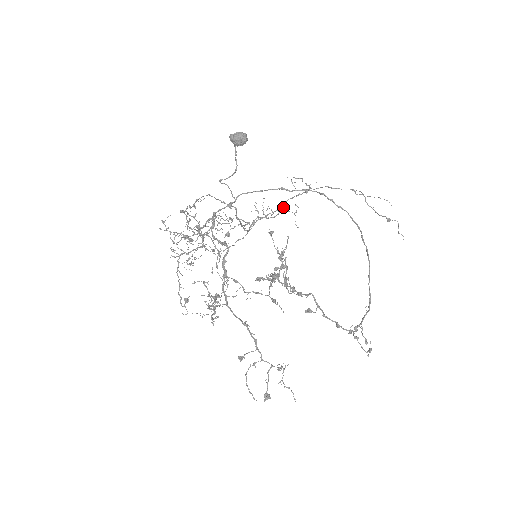
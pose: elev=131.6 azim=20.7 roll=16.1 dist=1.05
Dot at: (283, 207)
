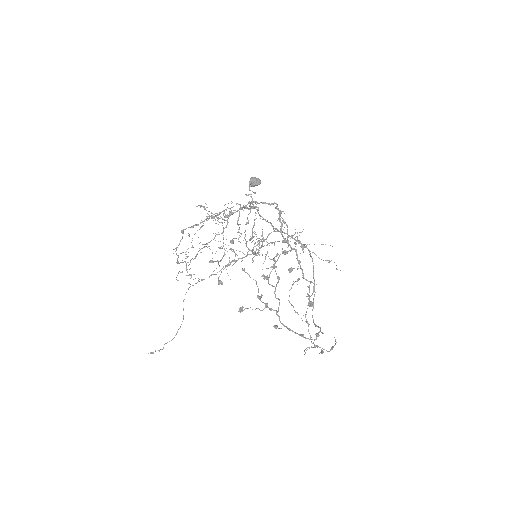
Dot at: (253, 254)
